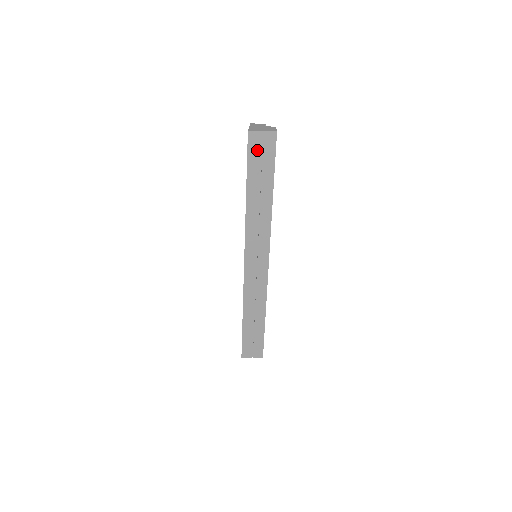
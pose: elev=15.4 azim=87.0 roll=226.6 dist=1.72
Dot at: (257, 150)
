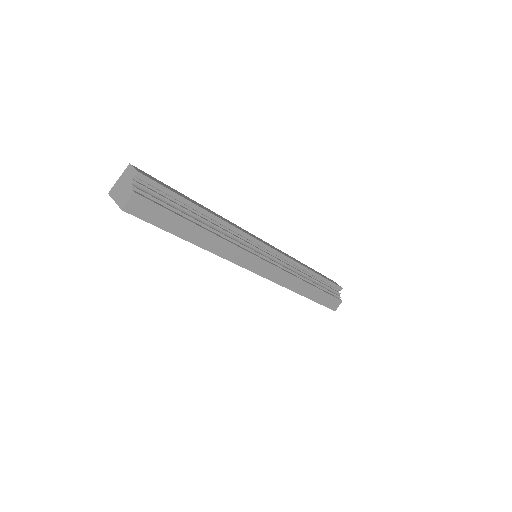
Dot at: occluded
